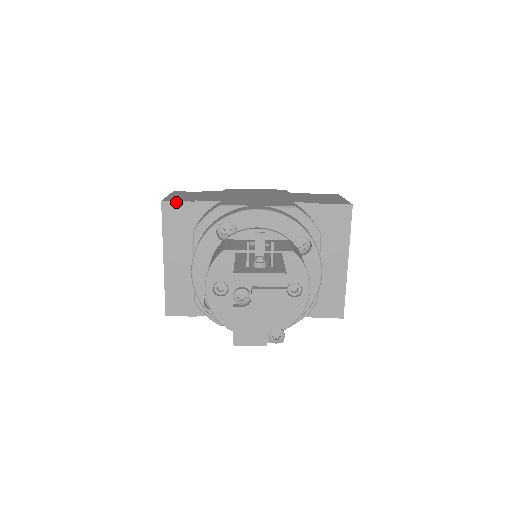
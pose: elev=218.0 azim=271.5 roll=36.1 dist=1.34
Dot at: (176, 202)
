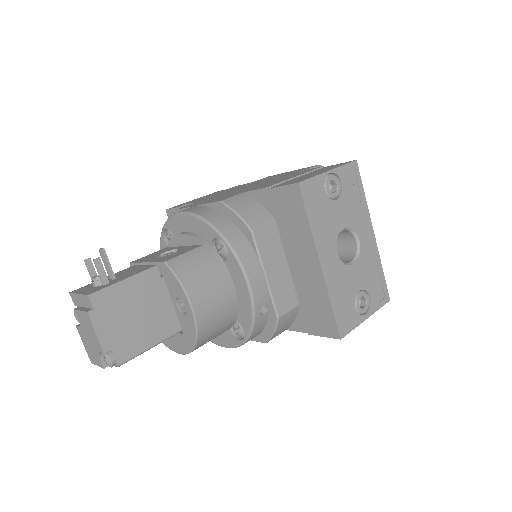
Dot at: (173, 209)
